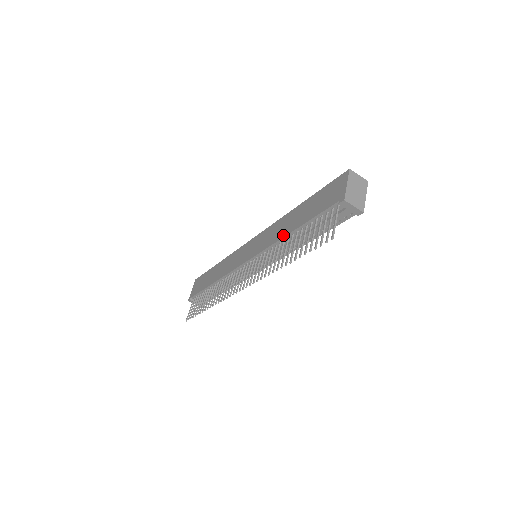
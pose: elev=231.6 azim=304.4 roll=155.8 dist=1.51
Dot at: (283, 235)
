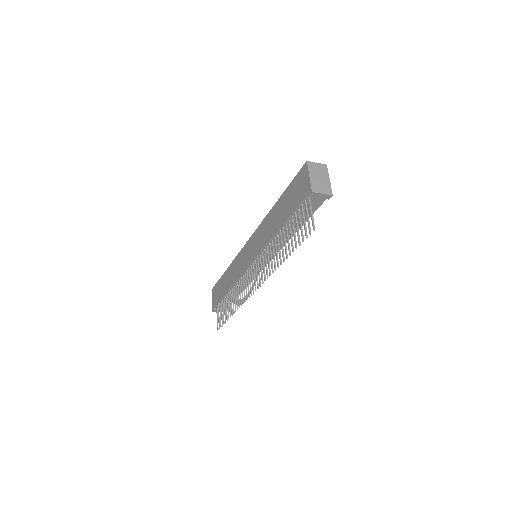
Dot at: (272, 234)
